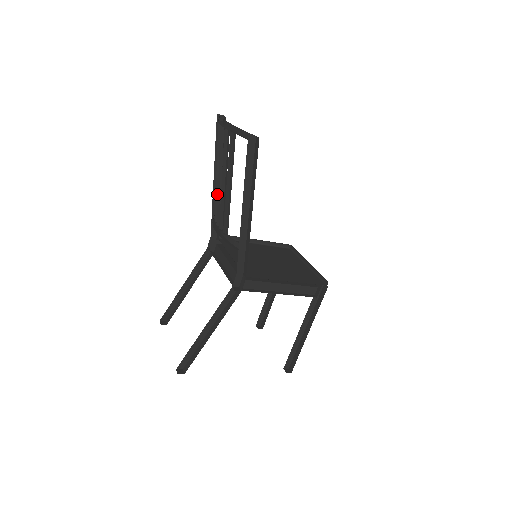
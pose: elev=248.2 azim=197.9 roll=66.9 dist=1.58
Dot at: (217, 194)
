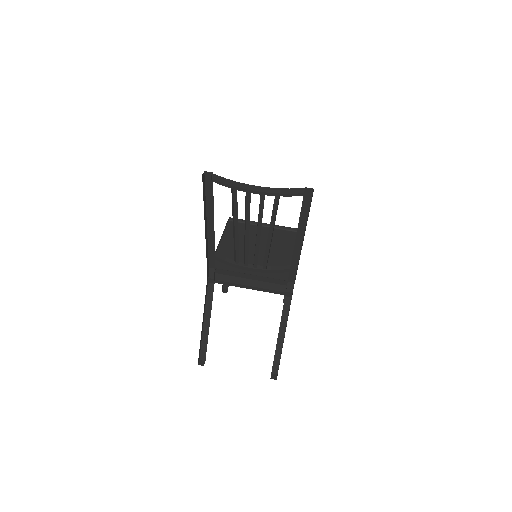
Dot at: (234, 243)
